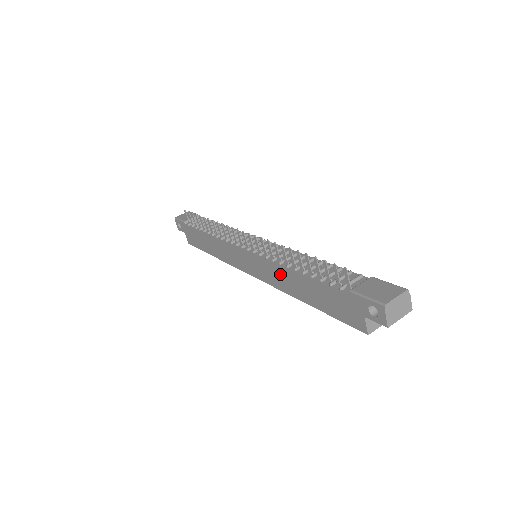
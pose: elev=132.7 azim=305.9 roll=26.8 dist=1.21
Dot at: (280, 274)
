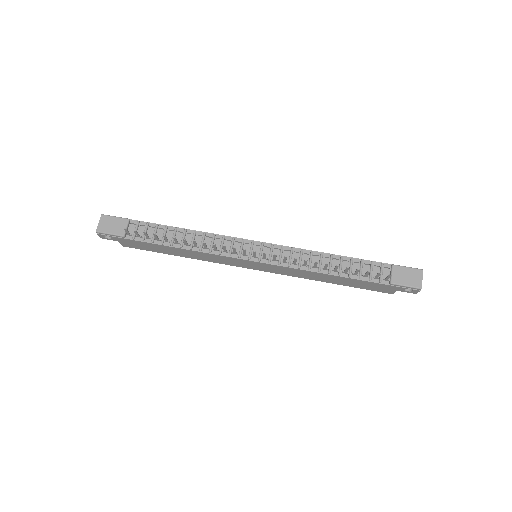
Dot at: (306, 274)
